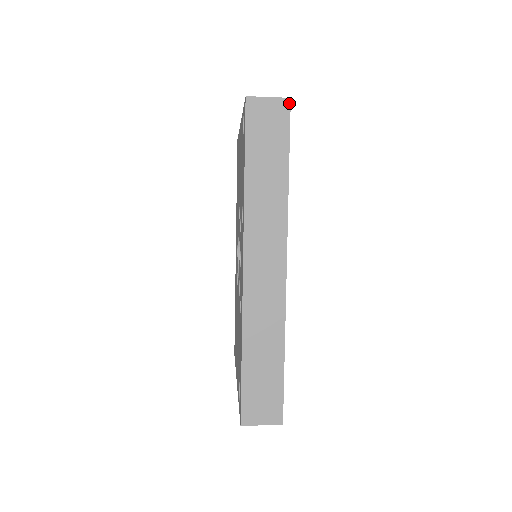
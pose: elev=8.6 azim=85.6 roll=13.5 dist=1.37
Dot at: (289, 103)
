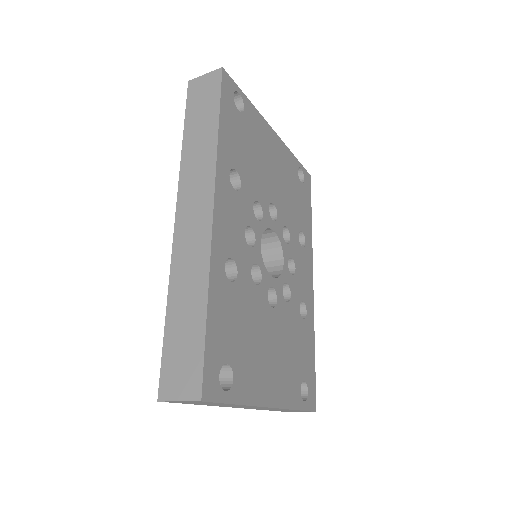
Dot at: (221, 71)
